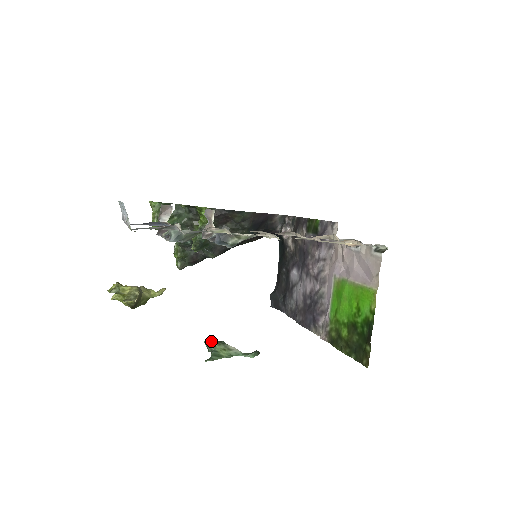
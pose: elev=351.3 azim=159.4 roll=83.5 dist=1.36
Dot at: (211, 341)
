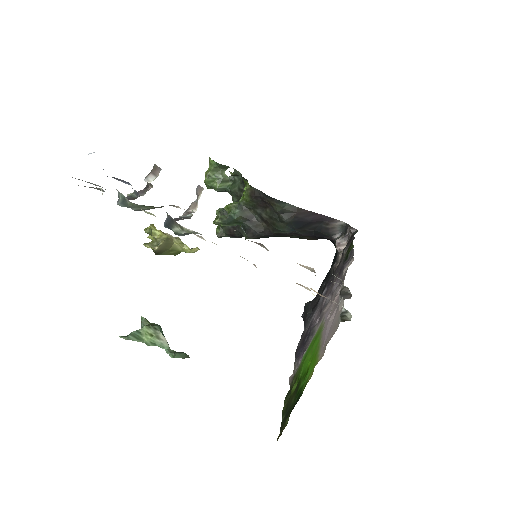
Dot at: (147, 320)
